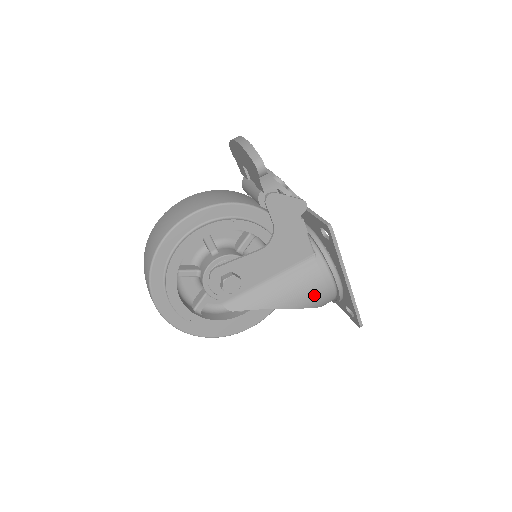
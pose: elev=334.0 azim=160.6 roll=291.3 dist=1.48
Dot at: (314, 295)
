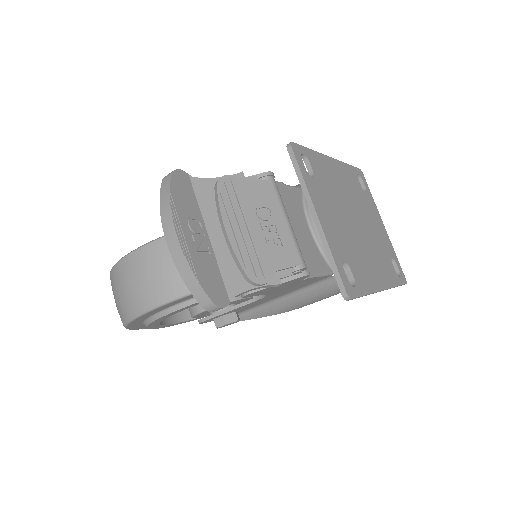
Dot at: occluded
